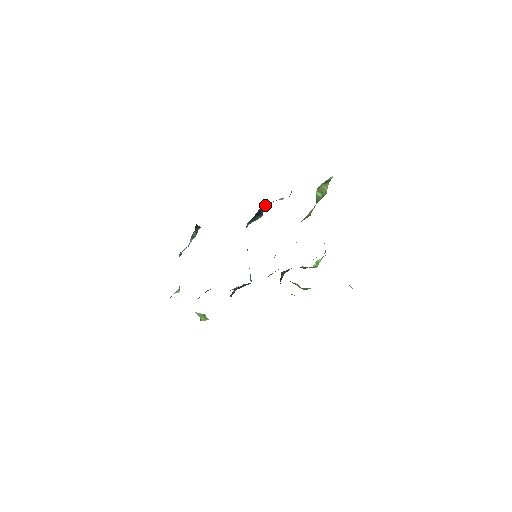
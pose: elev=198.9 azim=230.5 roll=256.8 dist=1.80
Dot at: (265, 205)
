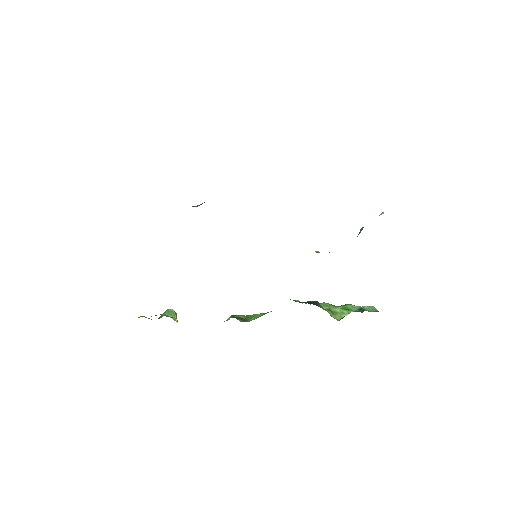
Dot at: occluded
